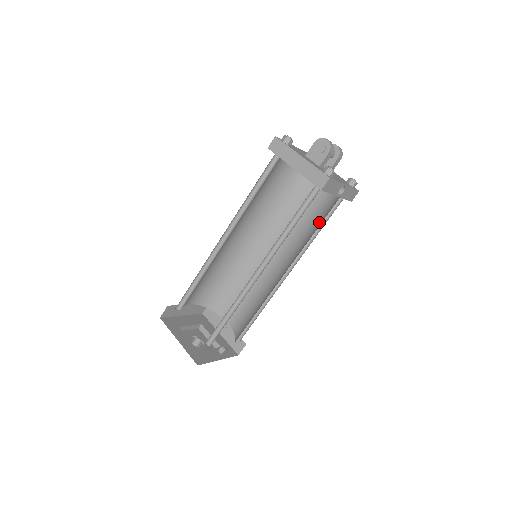
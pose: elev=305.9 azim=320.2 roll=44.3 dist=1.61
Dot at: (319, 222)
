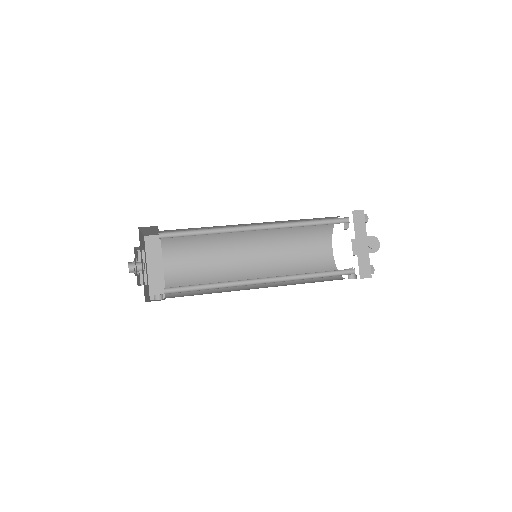
Dot at: occluded
